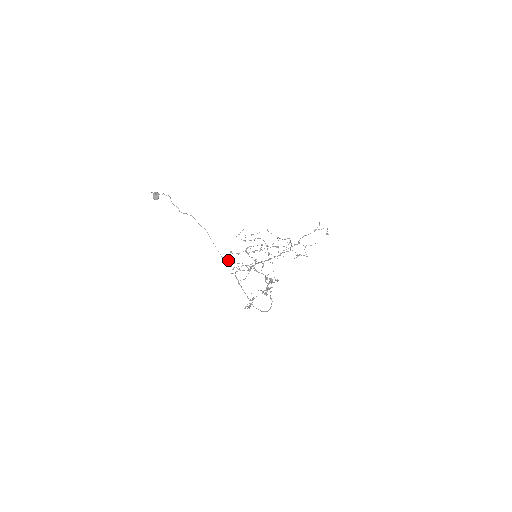
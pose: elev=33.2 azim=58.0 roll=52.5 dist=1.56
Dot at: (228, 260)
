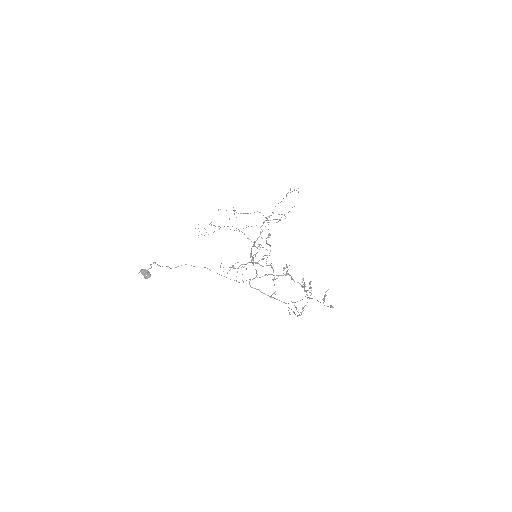
Dot at: occluded
